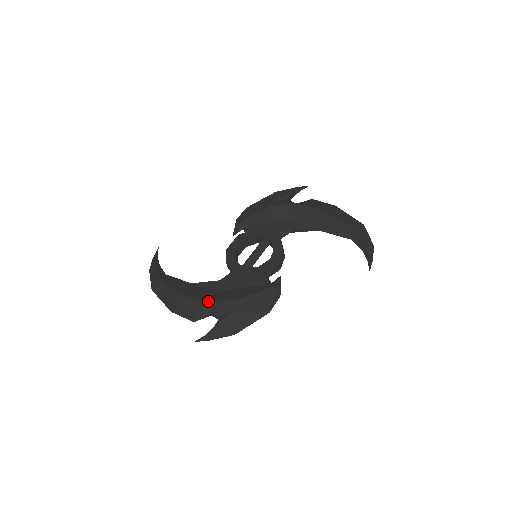
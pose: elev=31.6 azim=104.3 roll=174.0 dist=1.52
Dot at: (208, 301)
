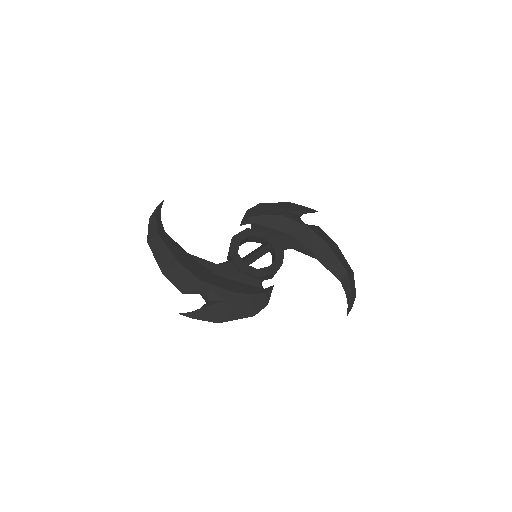
Dot at: (204, 281)
